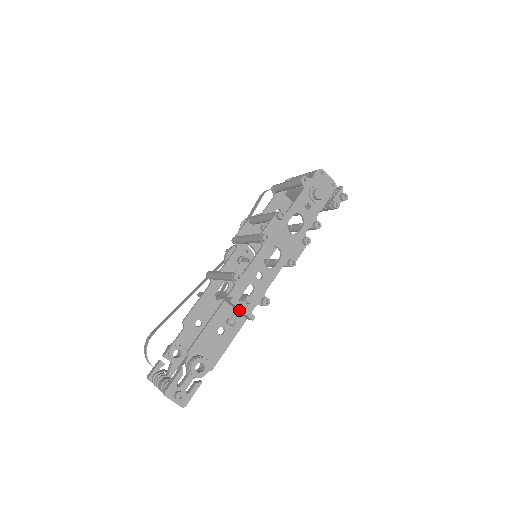
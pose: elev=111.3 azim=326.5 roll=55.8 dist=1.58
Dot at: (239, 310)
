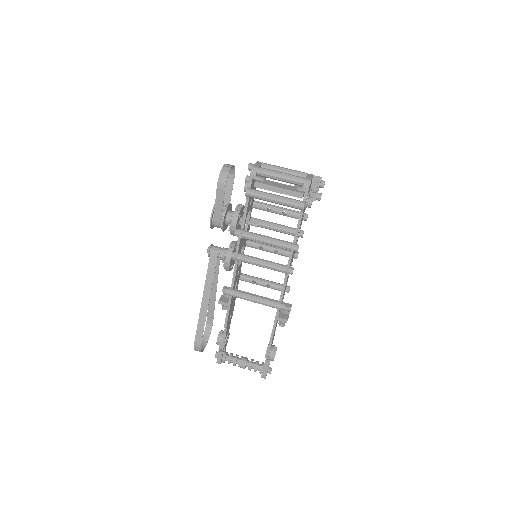
Dot at: occluded
